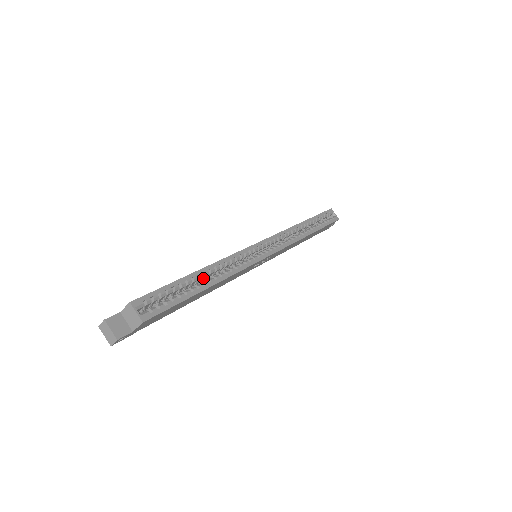
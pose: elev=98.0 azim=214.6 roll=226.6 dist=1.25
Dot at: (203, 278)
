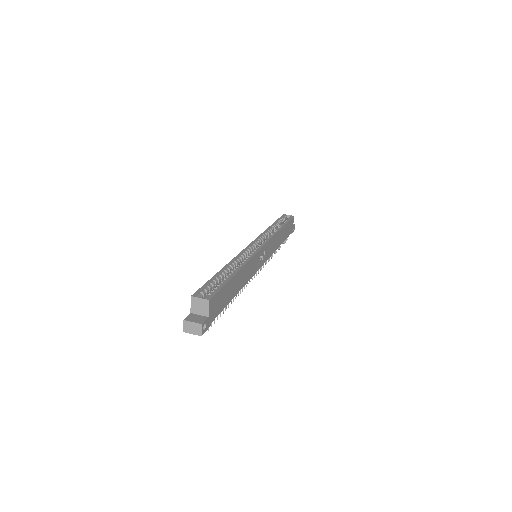
Dot at: (229, 273)
